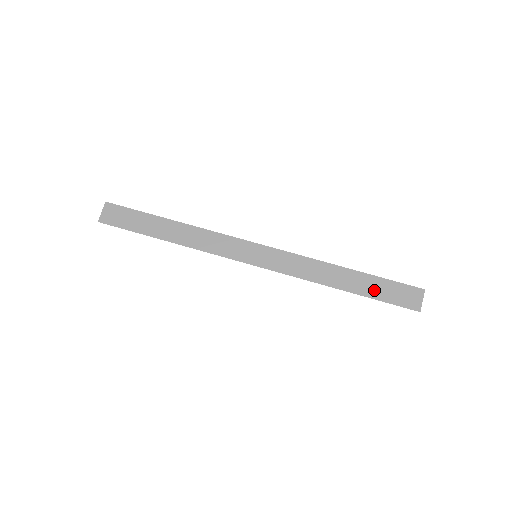
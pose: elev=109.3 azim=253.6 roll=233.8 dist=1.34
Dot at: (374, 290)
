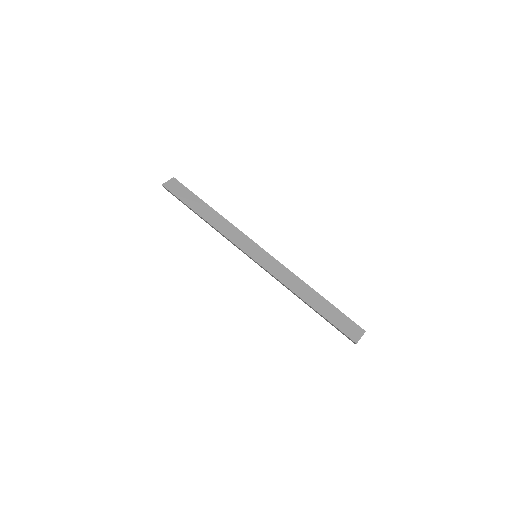
Dot at: (329, 314)
